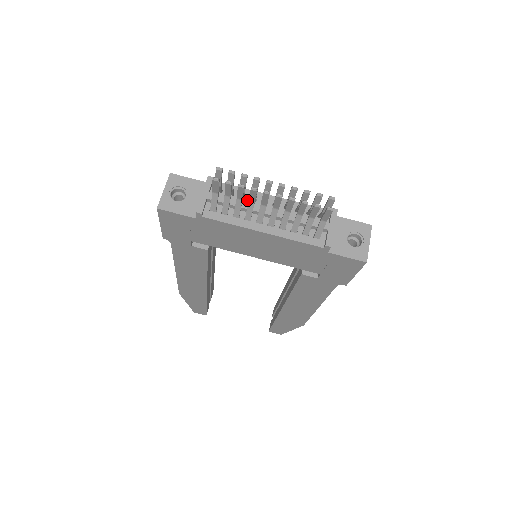
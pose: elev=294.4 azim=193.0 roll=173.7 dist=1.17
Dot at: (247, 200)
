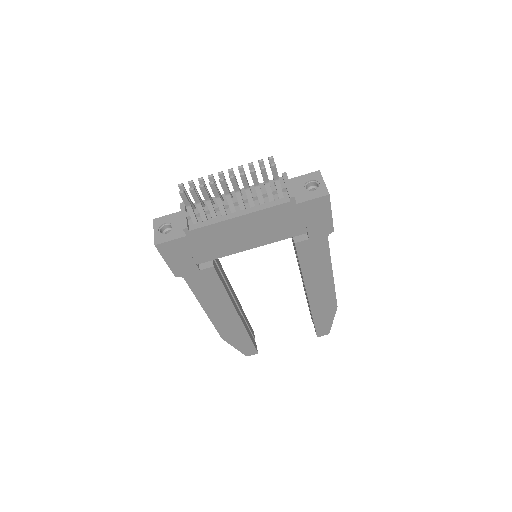
Dot at: occluded
